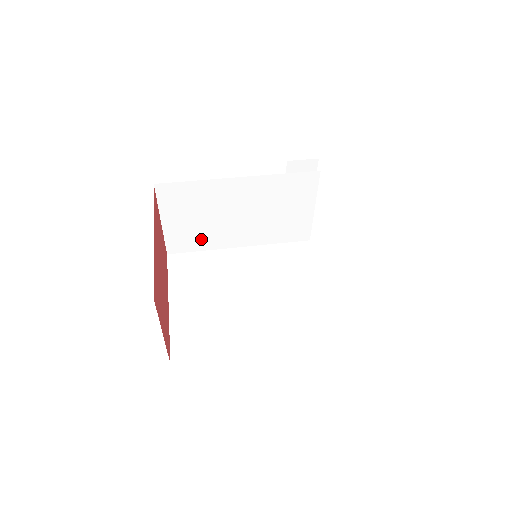
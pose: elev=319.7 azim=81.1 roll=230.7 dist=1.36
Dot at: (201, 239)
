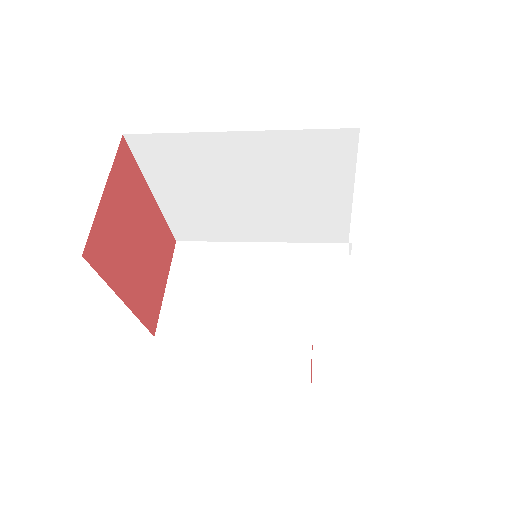
Dot at: (202, 319)
